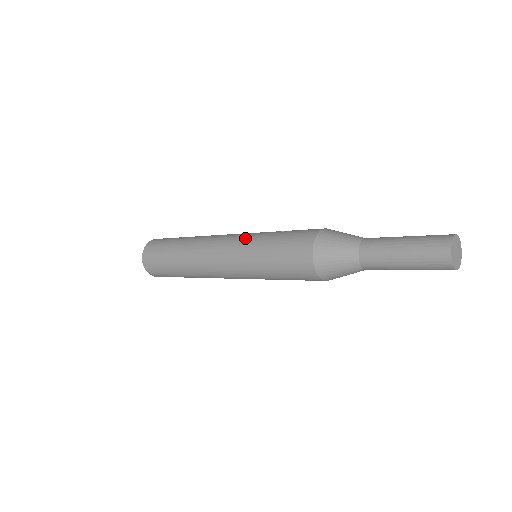
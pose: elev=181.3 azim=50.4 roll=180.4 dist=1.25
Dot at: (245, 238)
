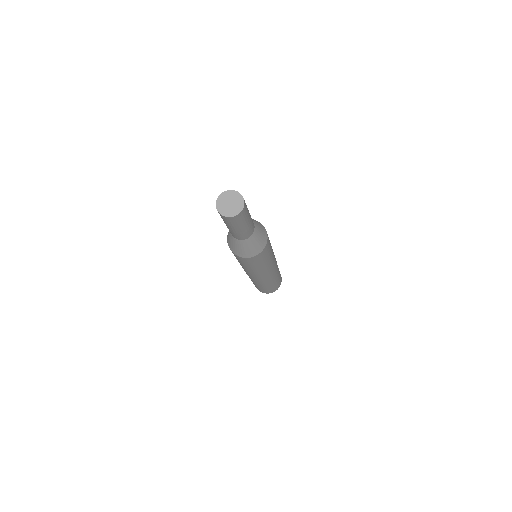
Dot at: occluded
